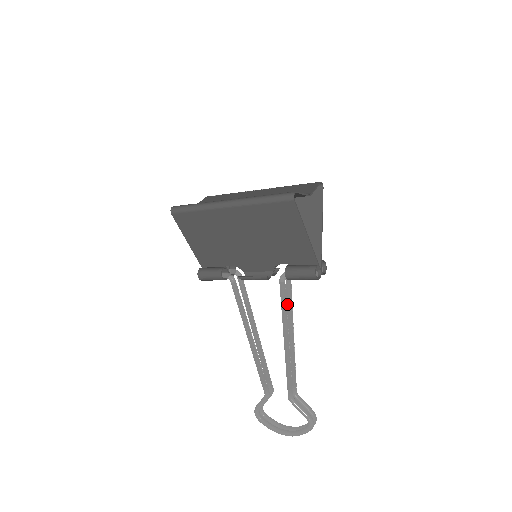
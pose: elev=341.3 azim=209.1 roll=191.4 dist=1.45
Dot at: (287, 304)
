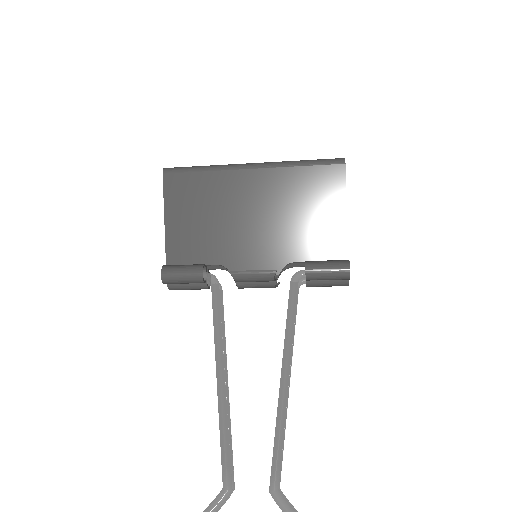
Dot at: occluded
